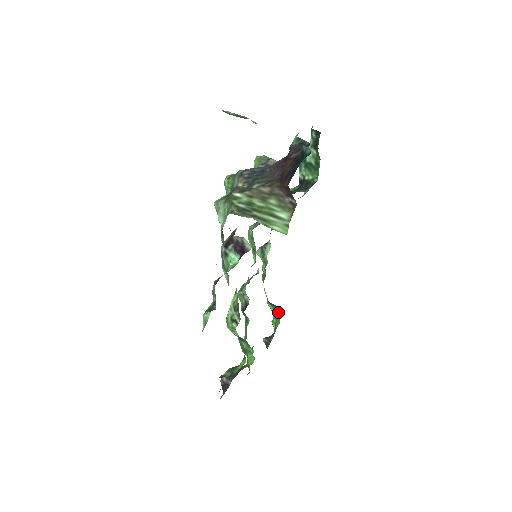
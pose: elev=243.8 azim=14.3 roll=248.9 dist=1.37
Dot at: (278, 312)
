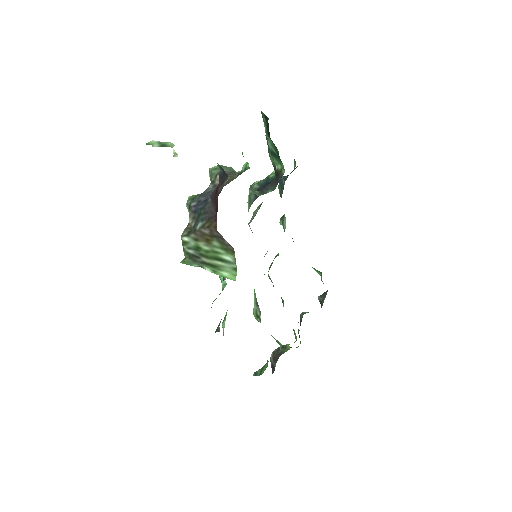
Dot at: occluded
